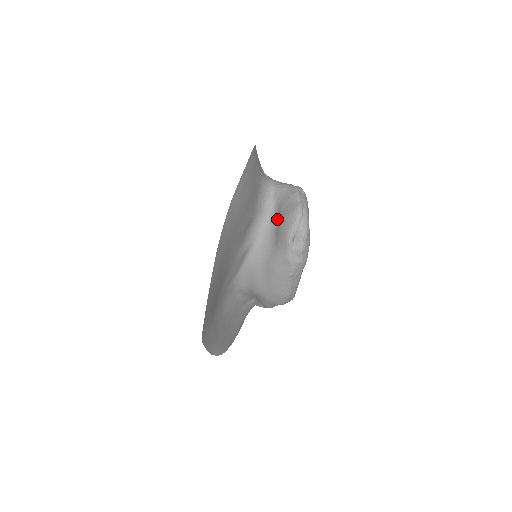
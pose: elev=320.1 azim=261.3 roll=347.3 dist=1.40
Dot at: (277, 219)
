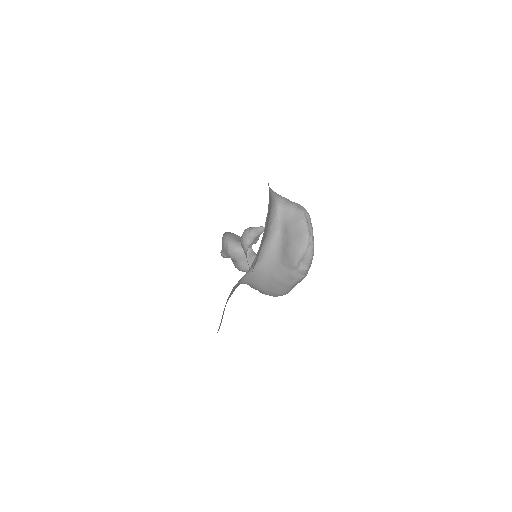
Dot at: (284, 239)
